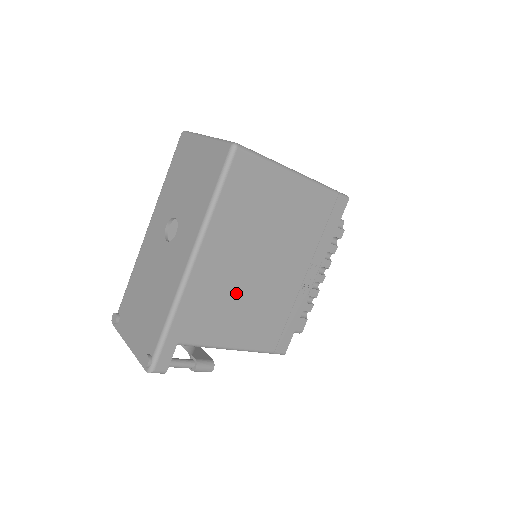
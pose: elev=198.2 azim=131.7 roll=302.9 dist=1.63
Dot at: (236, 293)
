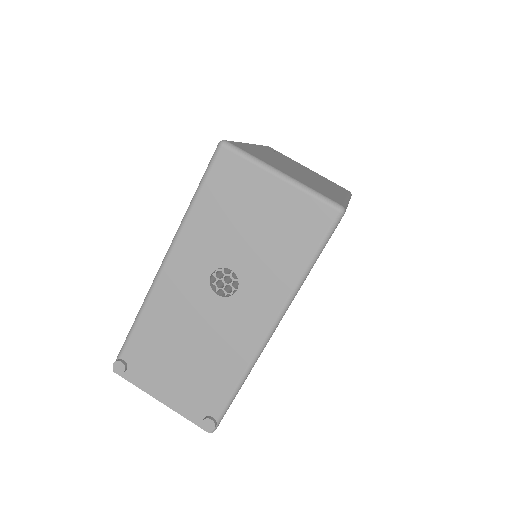
Dot at: occluded
